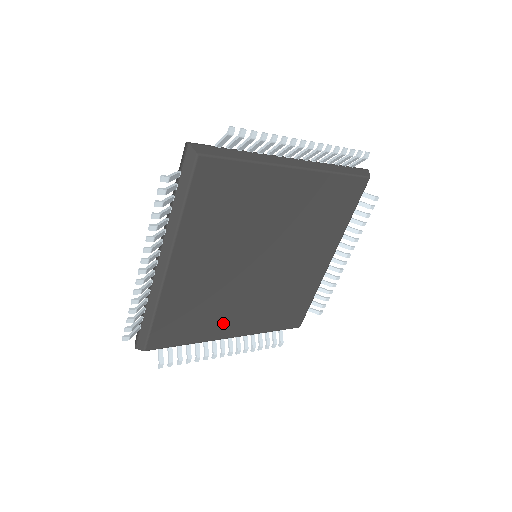
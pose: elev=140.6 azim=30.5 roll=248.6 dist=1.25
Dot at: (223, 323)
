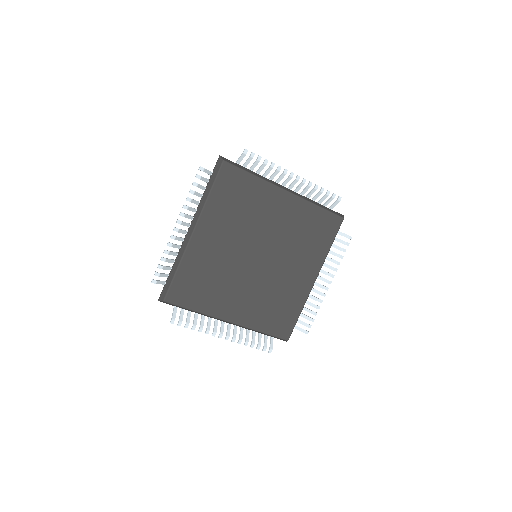
Dot at: (225, 303)
